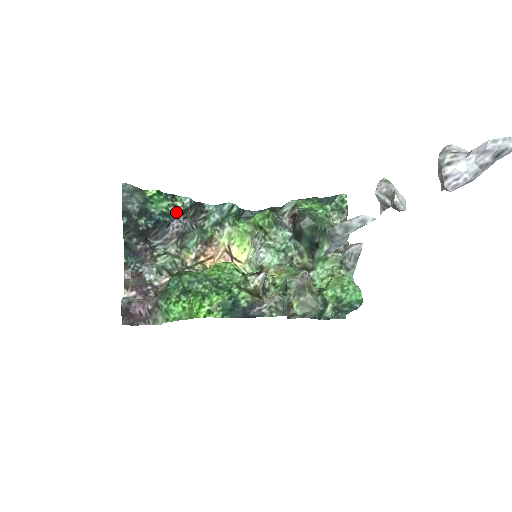
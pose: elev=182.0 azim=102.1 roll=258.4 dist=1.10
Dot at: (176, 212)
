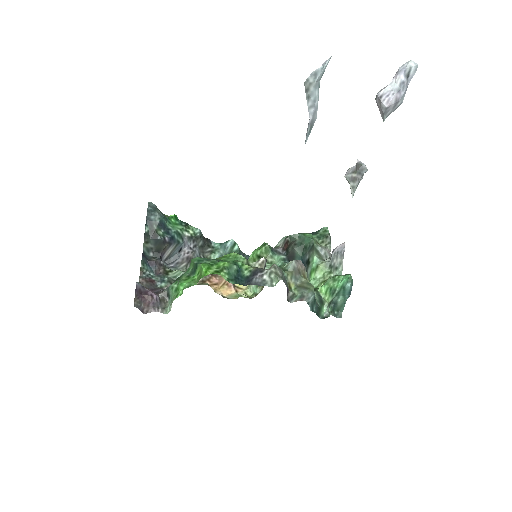
Dot at: (188, 237)
